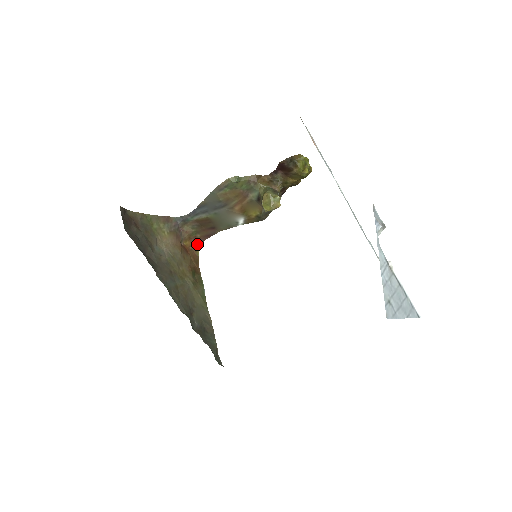
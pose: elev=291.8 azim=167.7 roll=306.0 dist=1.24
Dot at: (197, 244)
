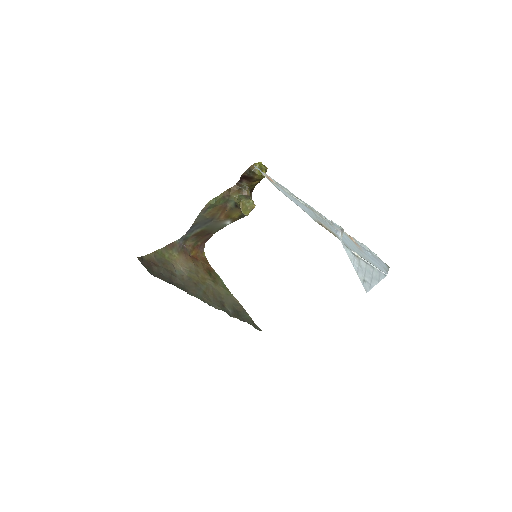
Dot at: (201, 249)
